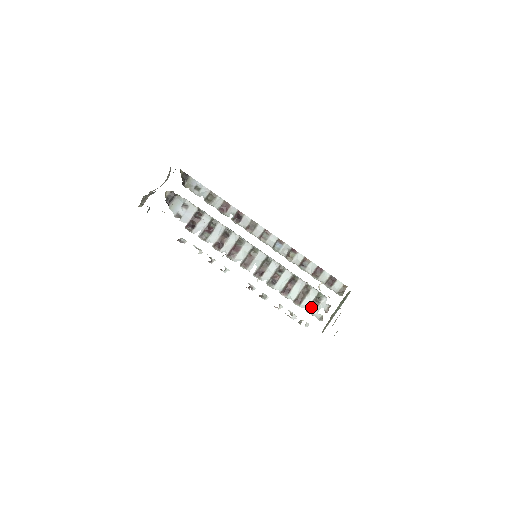
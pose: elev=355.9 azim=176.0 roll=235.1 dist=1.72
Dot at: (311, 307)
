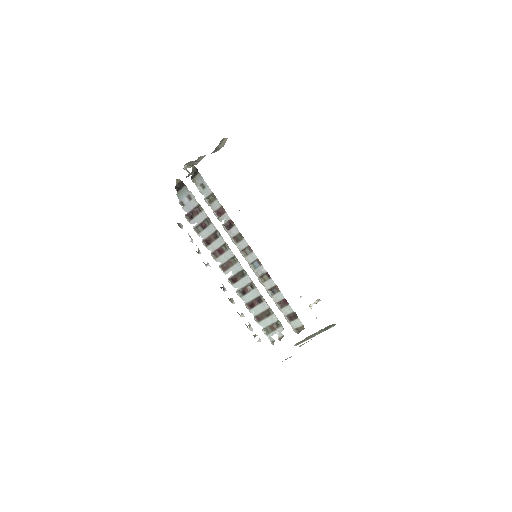
Dot at: (268, 328)
